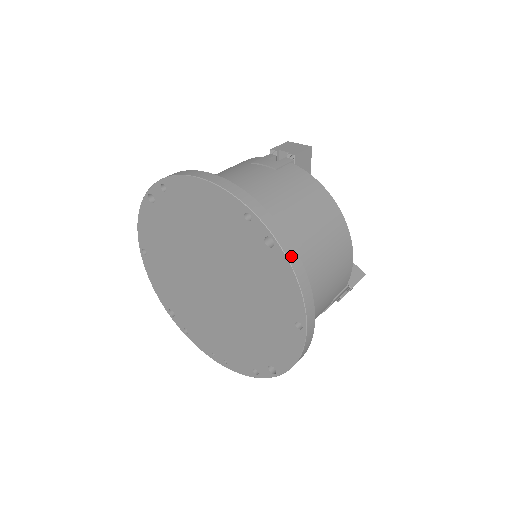
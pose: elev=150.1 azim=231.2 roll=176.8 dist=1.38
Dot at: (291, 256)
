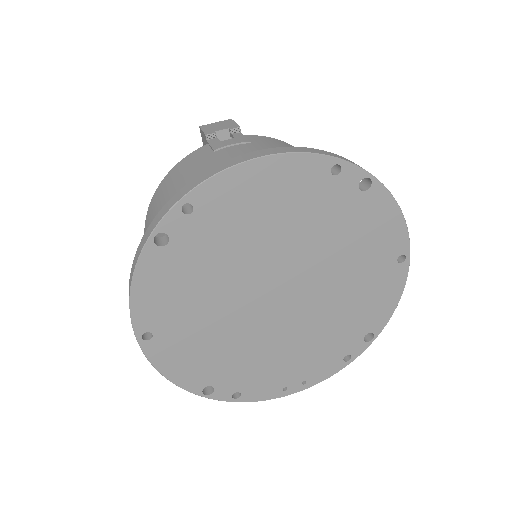
Dot at: (385, 188)
